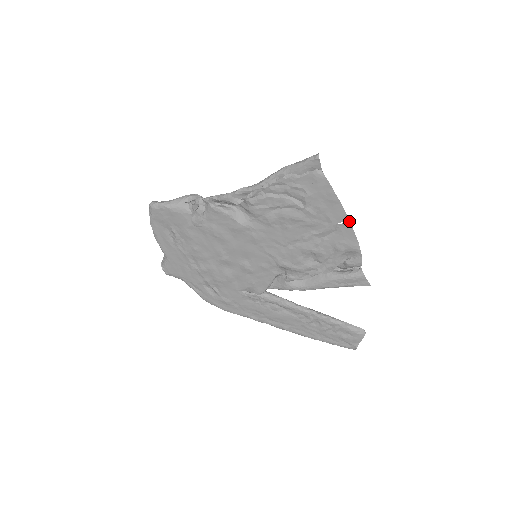
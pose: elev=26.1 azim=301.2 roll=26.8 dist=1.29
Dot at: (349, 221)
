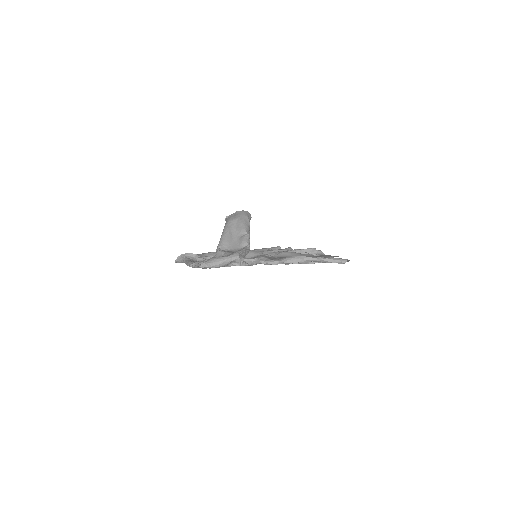
Dot at: occluded
